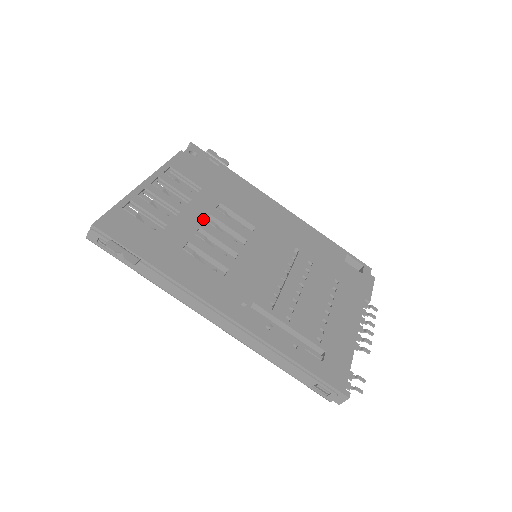
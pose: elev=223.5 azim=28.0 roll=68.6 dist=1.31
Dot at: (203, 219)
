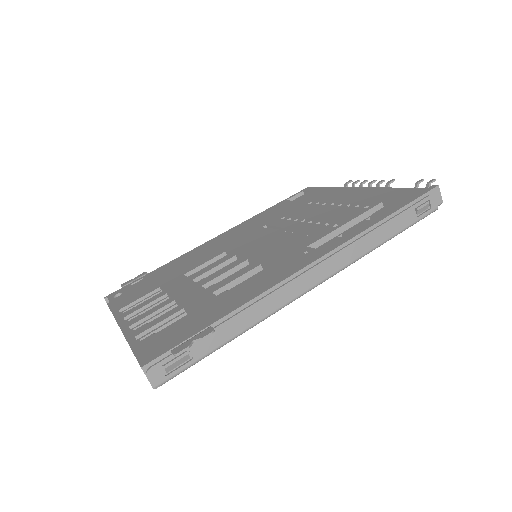
Dot at: (193, 285)
